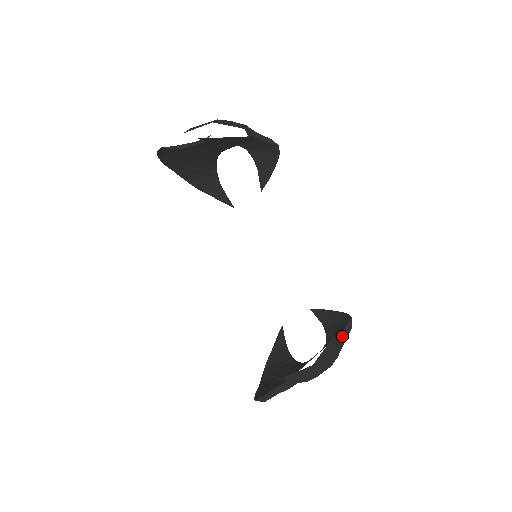
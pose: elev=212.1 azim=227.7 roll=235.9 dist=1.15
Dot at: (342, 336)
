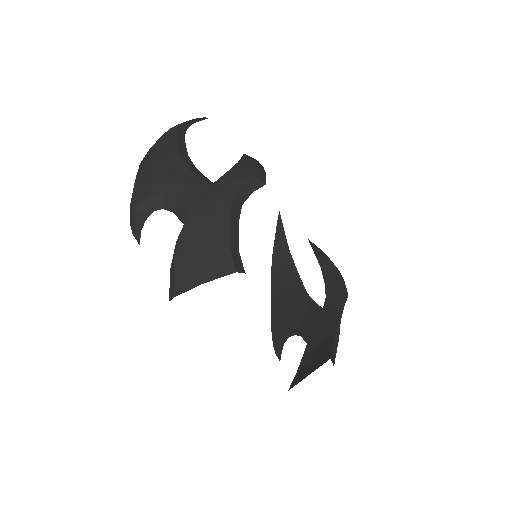
Dot at: (340, 315)
